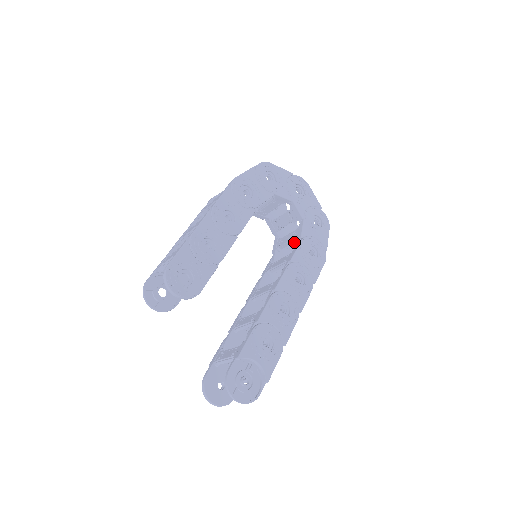
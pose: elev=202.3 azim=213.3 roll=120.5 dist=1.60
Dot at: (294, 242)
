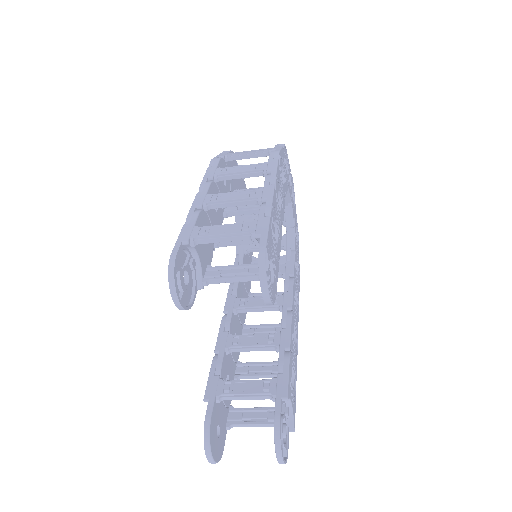
Dot at: occluded
